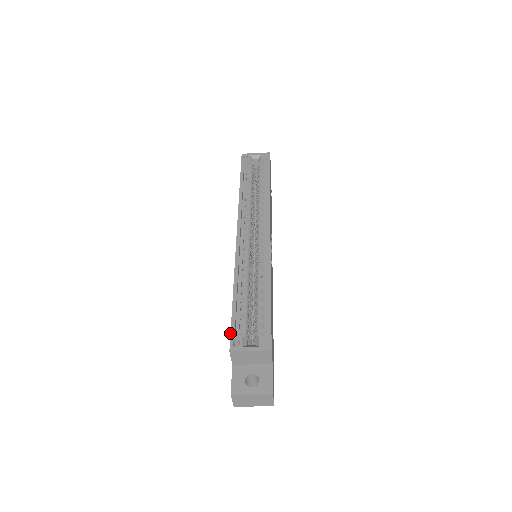
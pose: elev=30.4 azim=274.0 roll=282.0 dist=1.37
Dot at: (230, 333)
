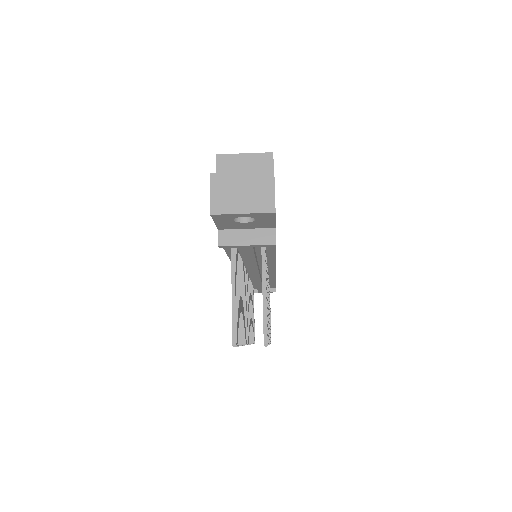
Dot at: occluded
